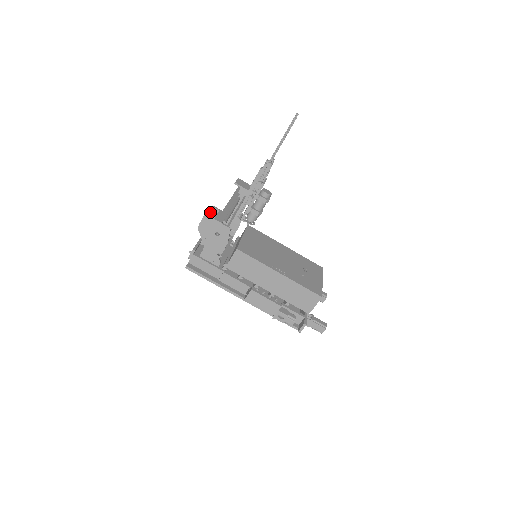
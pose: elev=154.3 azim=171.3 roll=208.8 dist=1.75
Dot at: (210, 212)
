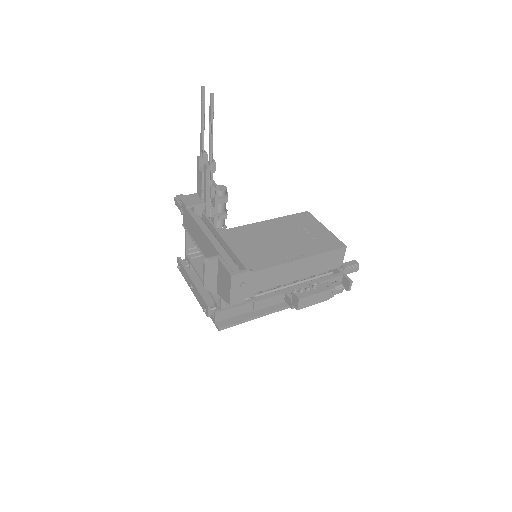
Dot at: (209, 266)
